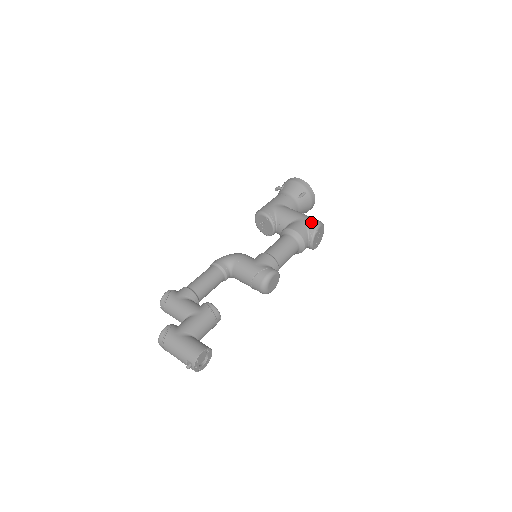
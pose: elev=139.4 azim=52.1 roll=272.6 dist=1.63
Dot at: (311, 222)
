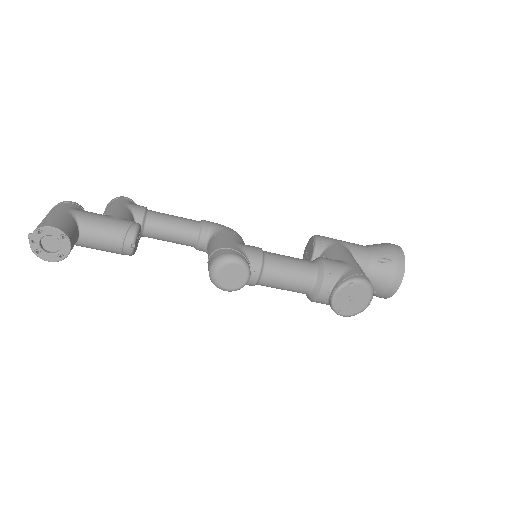
Dot at: (356, 271)
